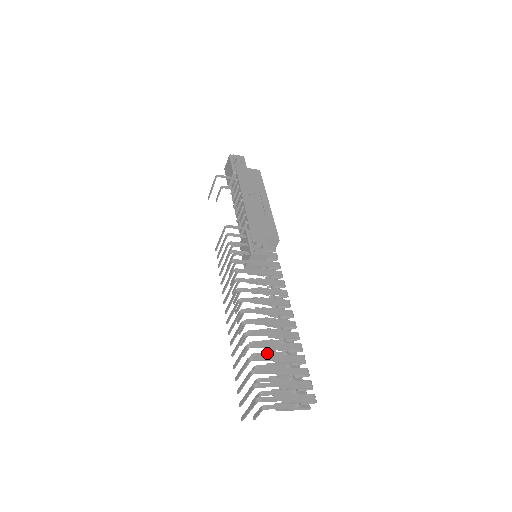
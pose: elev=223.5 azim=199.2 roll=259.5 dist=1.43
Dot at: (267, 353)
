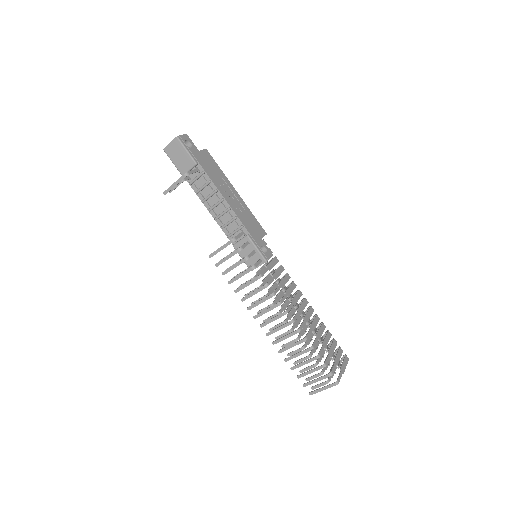
Dot at: (307, 340)
